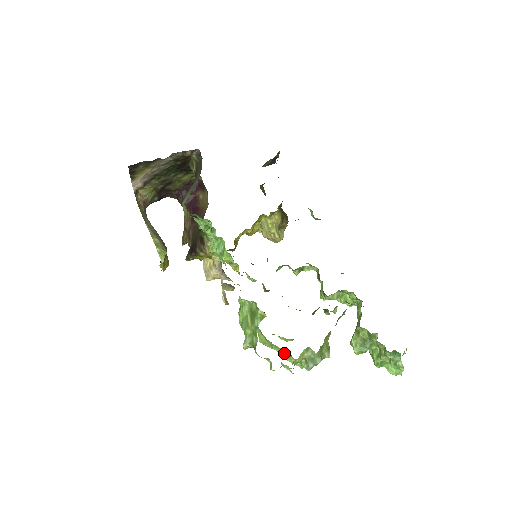
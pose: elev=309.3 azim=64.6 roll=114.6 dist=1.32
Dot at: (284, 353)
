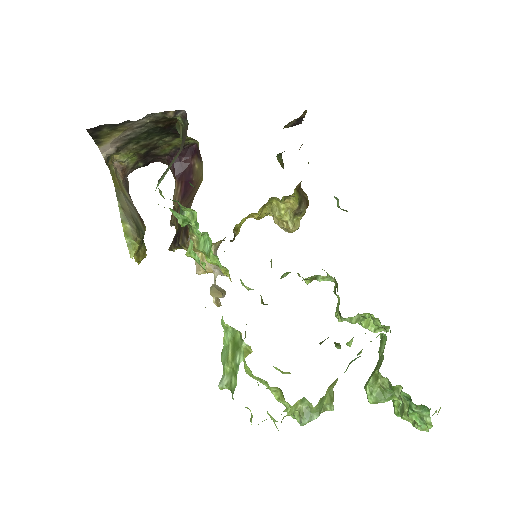
Dot at: (275, 392)
